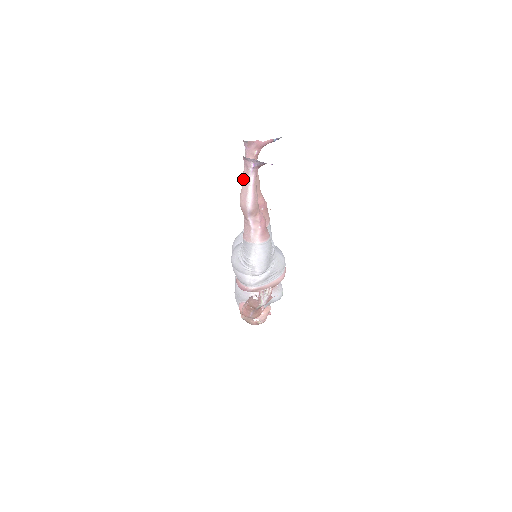
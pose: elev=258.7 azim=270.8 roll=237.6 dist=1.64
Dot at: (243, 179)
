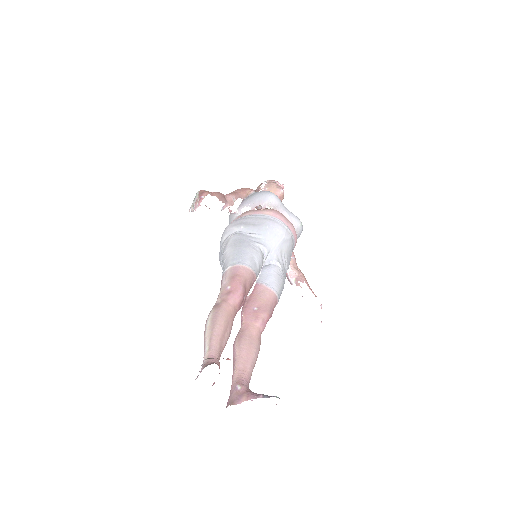
Dot at: occluded
